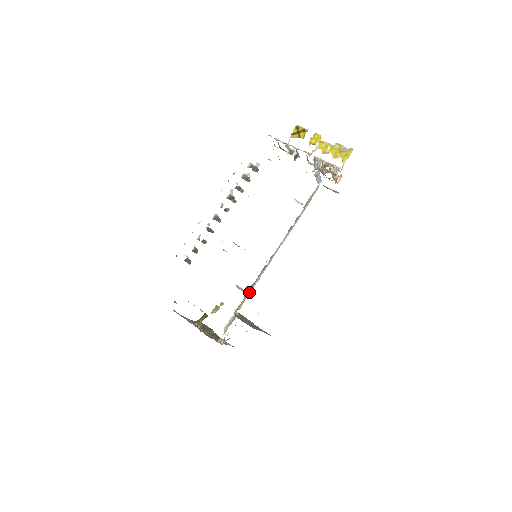
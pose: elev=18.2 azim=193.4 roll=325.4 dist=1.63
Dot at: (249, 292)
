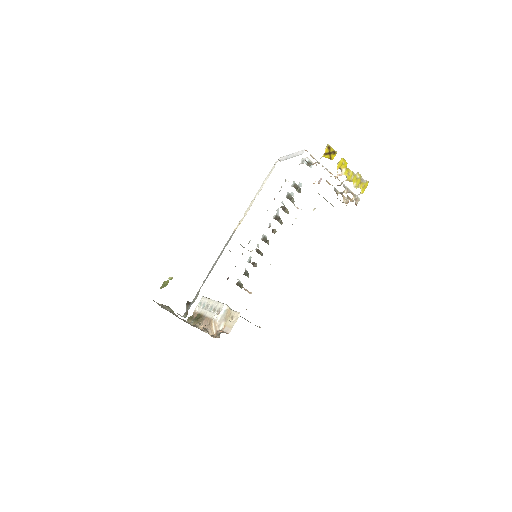
Dot at: occluded
